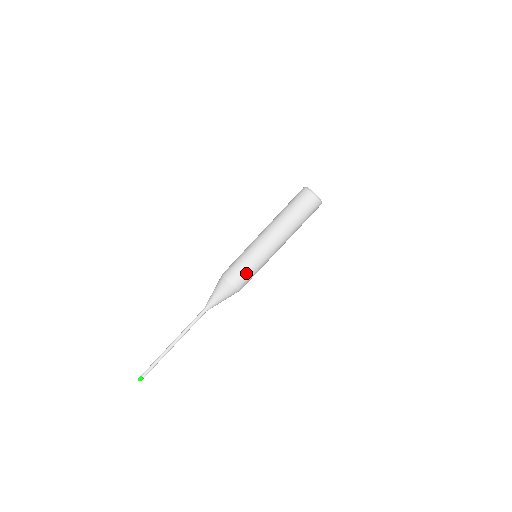
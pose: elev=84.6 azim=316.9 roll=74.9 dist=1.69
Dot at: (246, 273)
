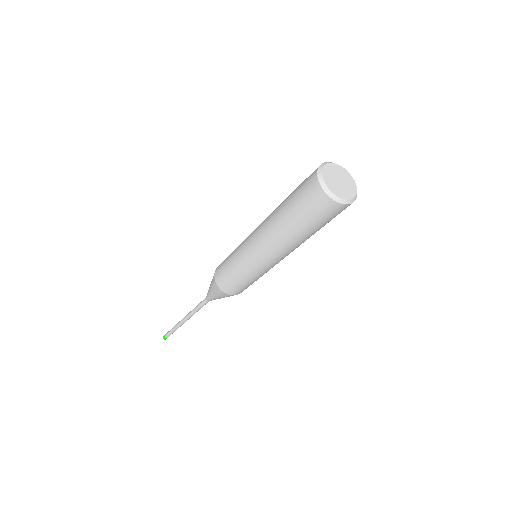
Dot at: (244, 284)
